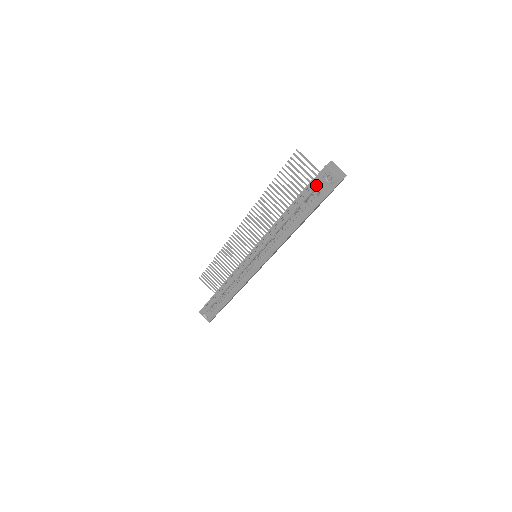
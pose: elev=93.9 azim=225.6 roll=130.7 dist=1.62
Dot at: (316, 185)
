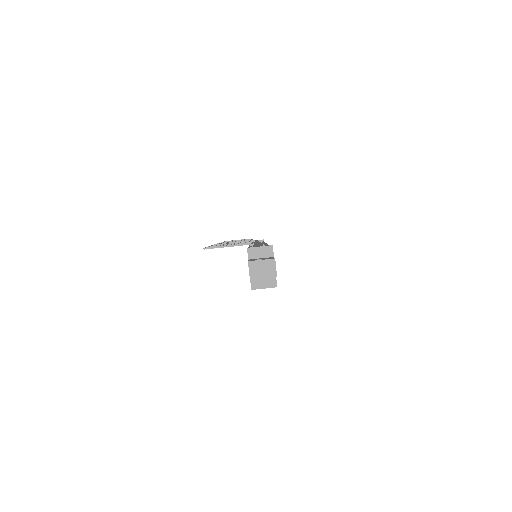
Dot at: (259, 288)
